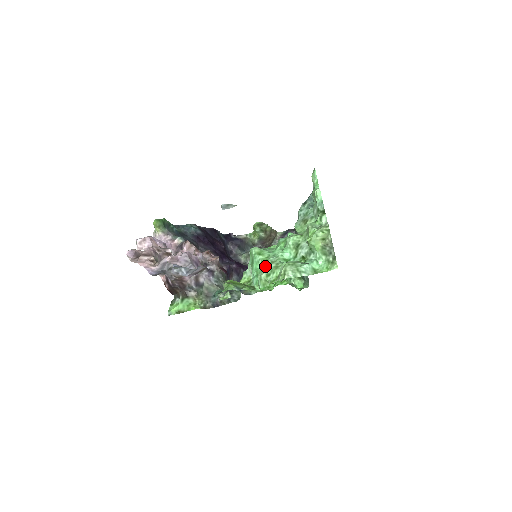
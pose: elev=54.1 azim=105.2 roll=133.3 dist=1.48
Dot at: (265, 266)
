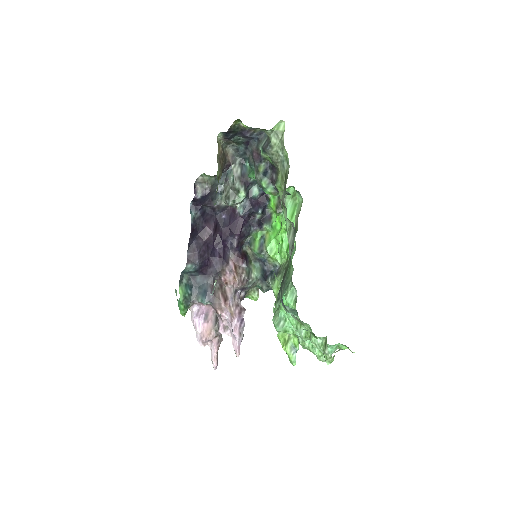
Dot at: (300, 344)
